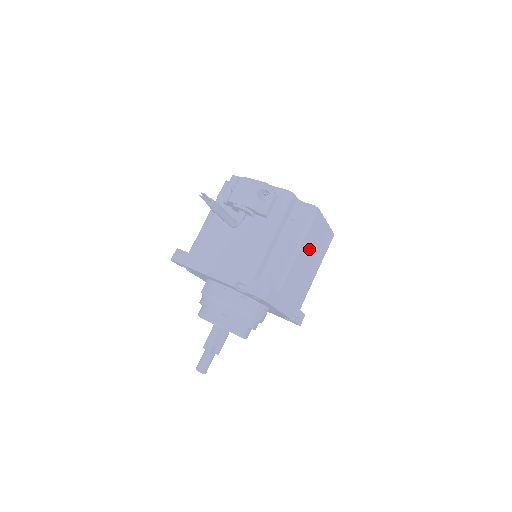
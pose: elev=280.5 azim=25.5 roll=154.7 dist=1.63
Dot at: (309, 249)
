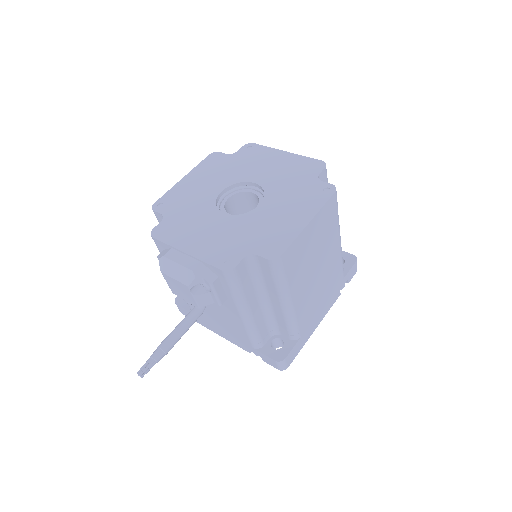
Dot at: (306, 272)
